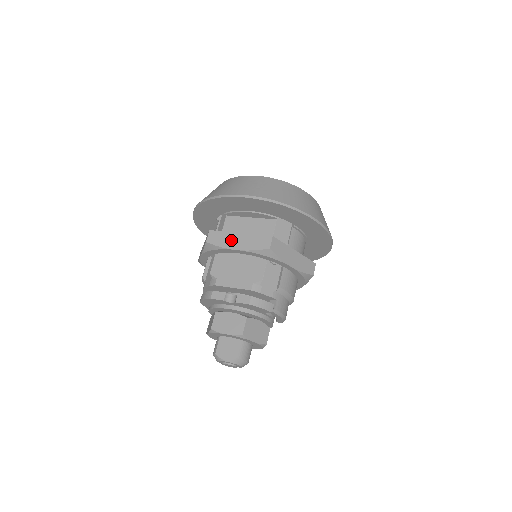
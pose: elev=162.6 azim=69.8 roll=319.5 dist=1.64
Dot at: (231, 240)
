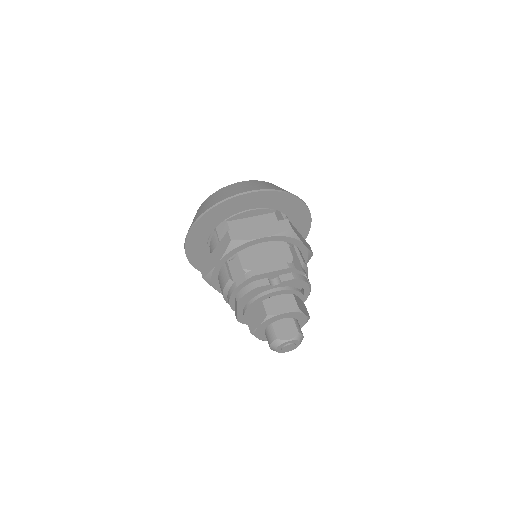
Dot at: (254, 232)
